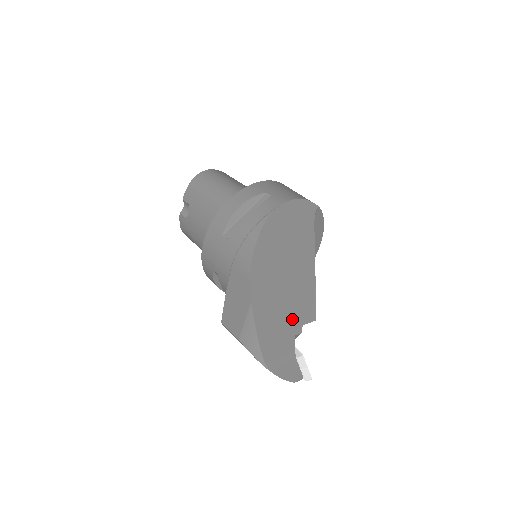
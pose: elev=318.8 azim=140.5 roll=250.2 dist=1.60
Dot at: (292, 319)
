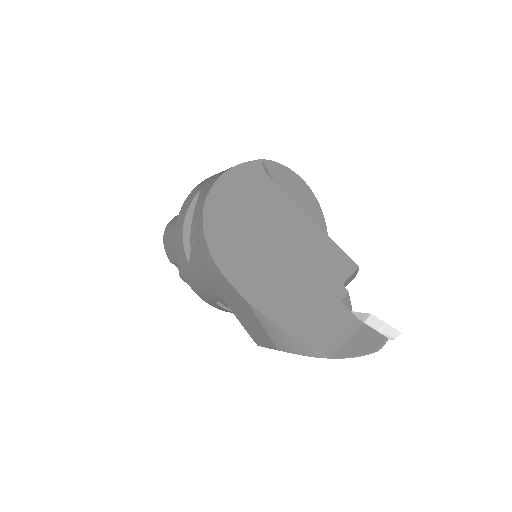
Dot at: (321, 286)
